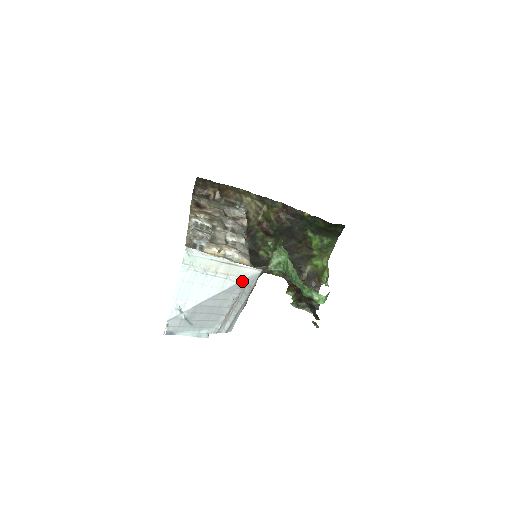
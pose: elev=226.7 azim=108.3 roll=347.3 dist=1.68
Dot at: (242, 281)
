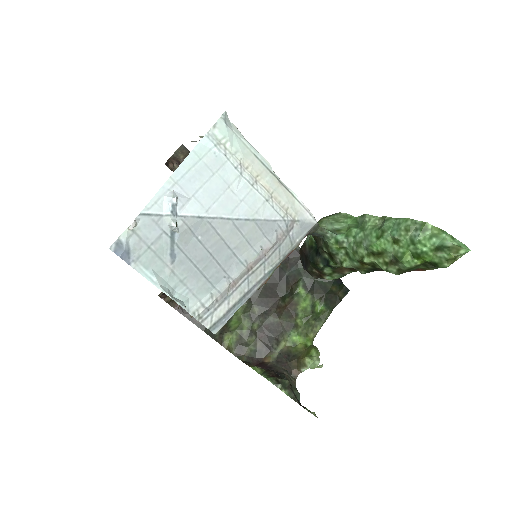
Dot at: (288, 220)
